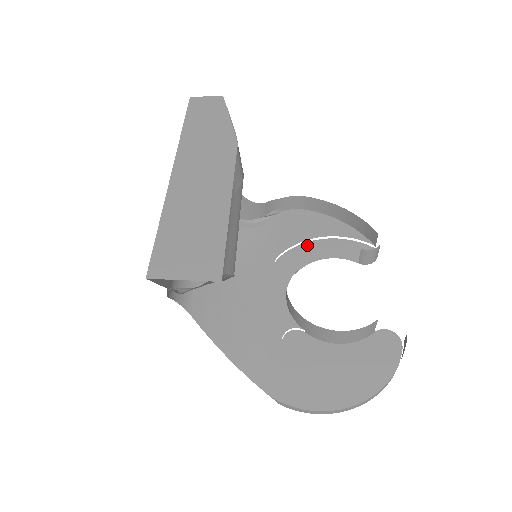
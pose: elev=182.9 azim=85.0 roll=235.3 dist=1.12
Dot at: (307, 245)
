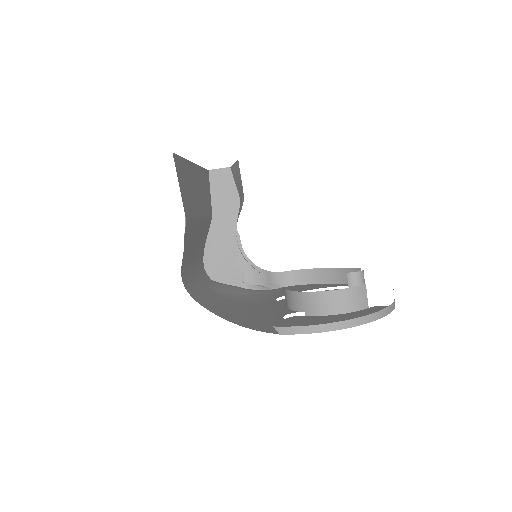
Dot at: occluded
